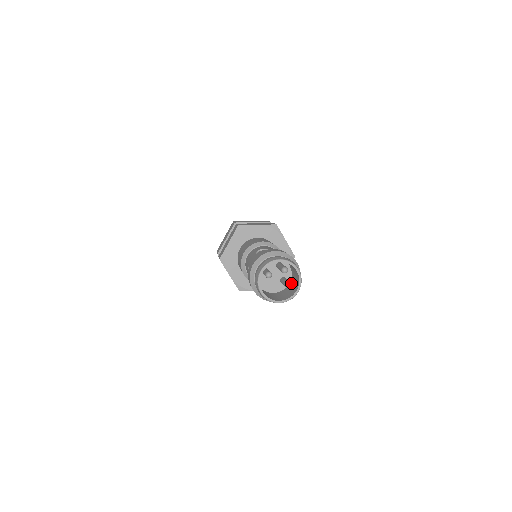
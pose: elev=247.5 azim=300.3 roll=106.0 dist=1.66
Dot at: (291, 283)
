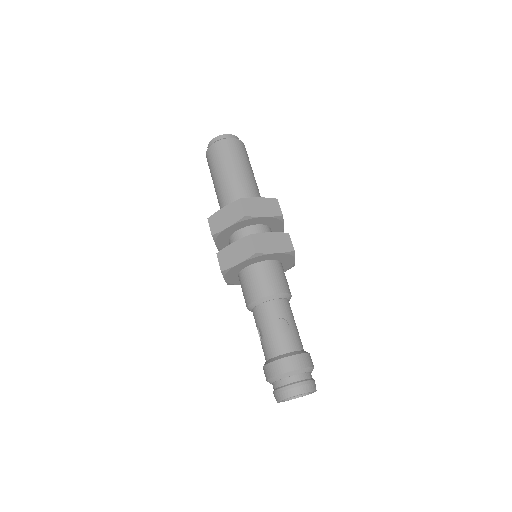
Dot at: occluded
